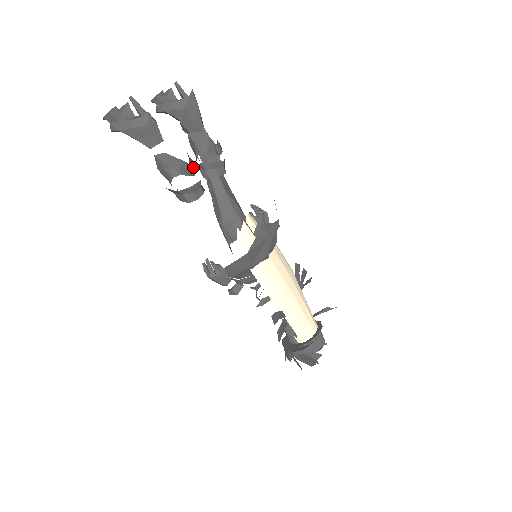
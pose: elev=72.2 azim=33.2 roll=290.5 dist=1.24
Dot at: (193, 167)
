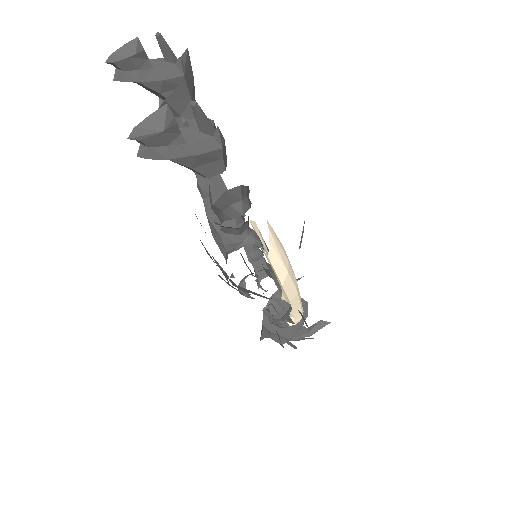
Dot at: occluded
